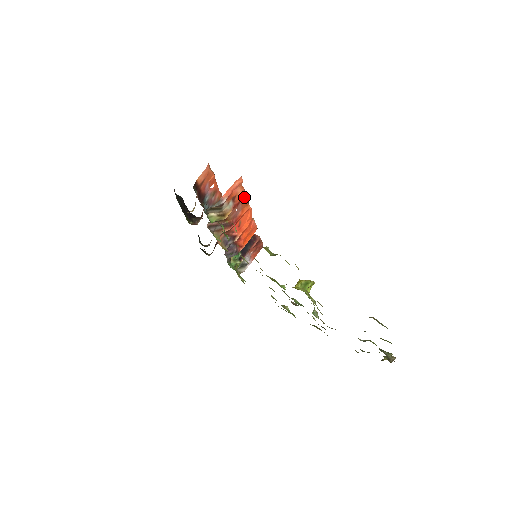
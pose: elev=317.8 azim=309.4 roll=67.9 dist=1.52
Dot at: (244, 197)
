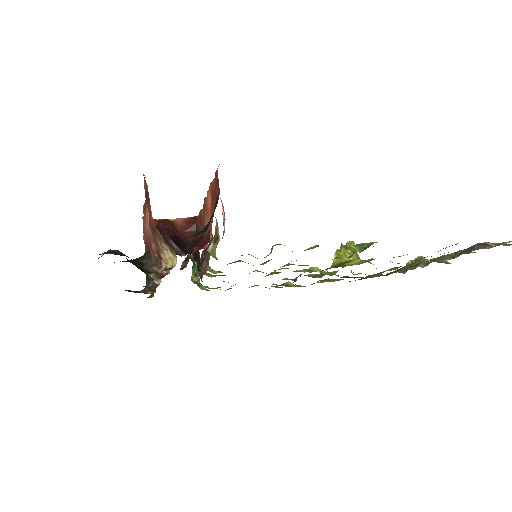
Dot at: (211, 191)
